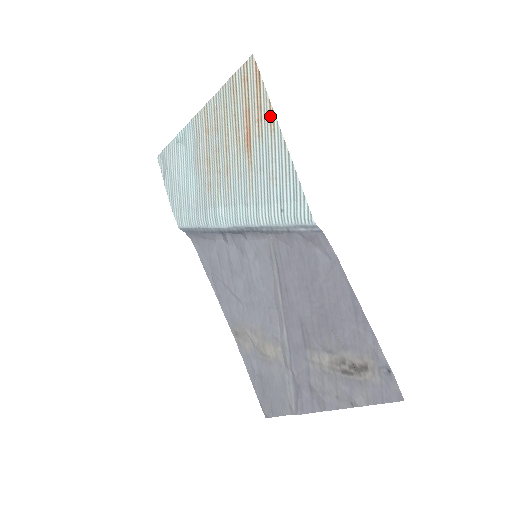
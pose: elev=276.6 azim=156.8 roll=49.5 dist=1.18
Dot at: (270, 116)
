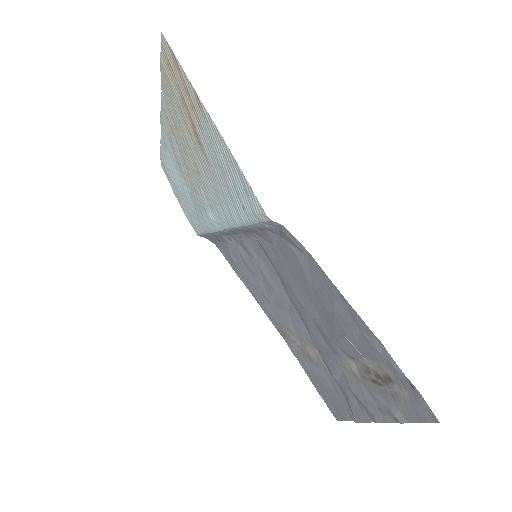
Dot at: (196, 100)
